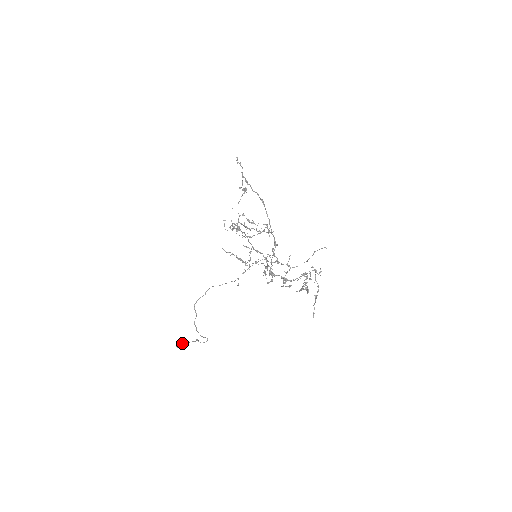
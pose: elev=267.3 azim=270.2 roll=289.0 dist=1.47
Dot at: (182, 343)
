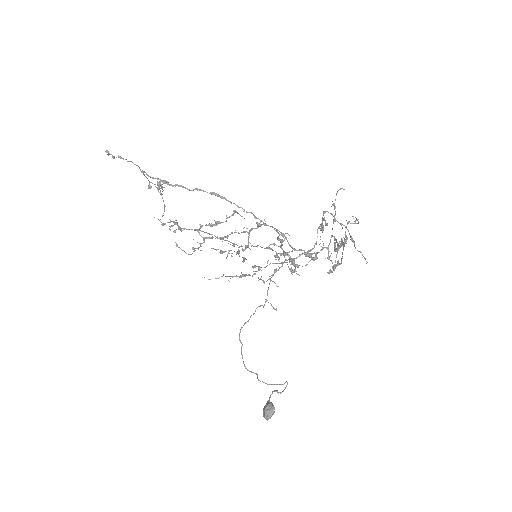
Dot at: (269, 412)
